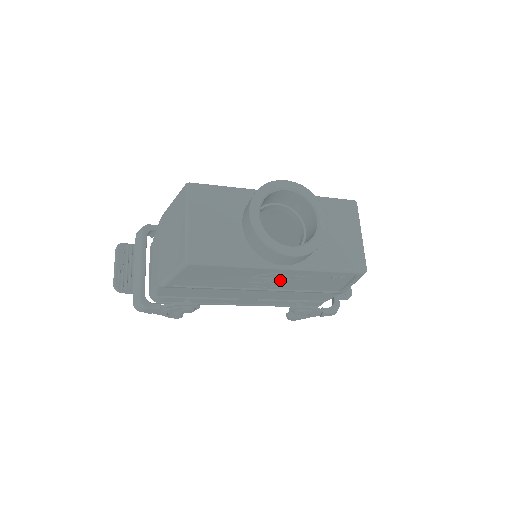
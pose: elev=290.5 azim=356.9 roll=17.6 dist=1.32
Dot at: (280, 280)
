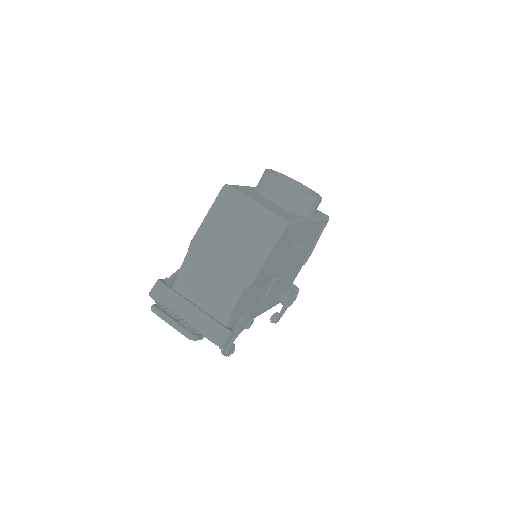
Dot at: (300, 245)
